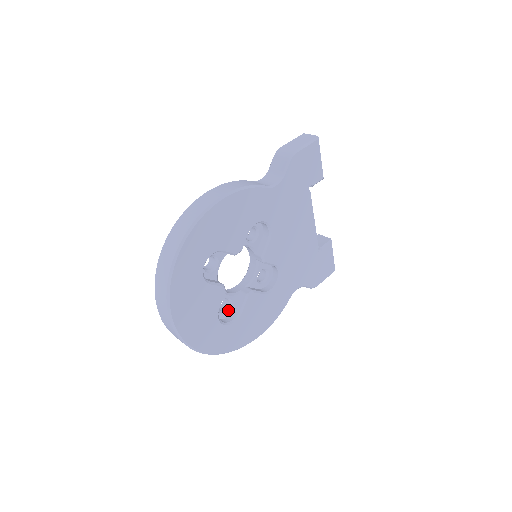
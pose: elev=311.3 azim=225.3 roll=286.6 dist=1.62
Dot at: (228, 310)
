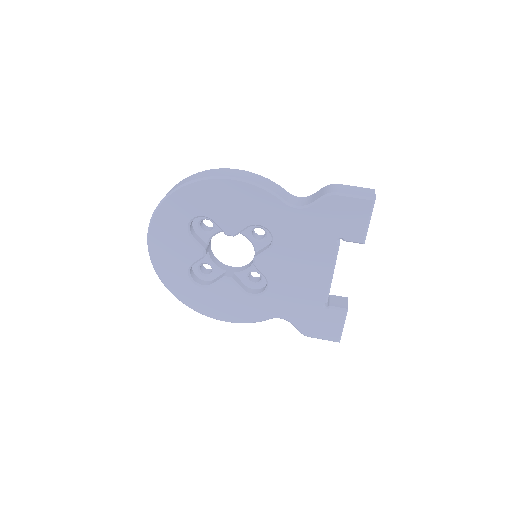
Dot at: (207, 276)
